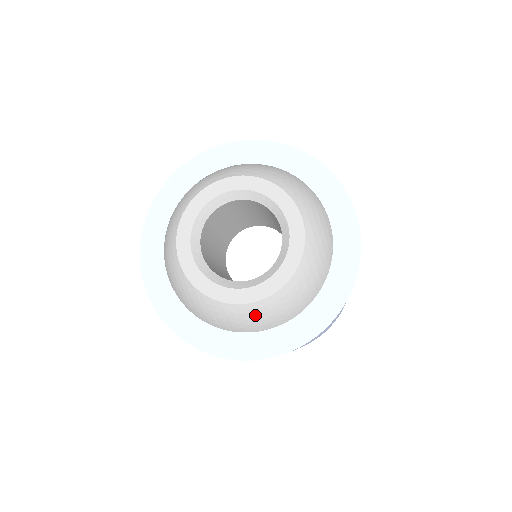
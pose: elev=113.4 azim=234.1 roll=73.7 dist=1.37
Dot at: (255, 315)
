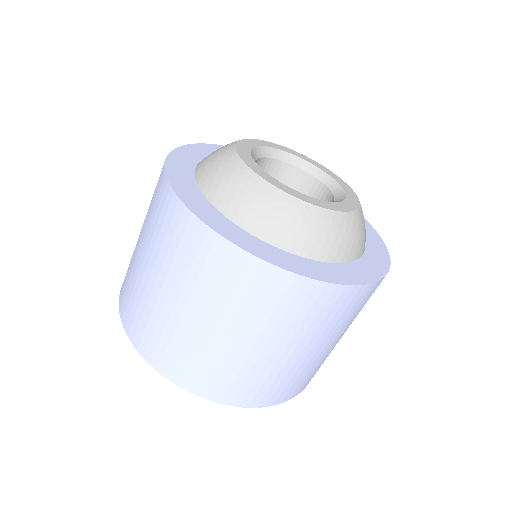
Dot at: (285, 213)
